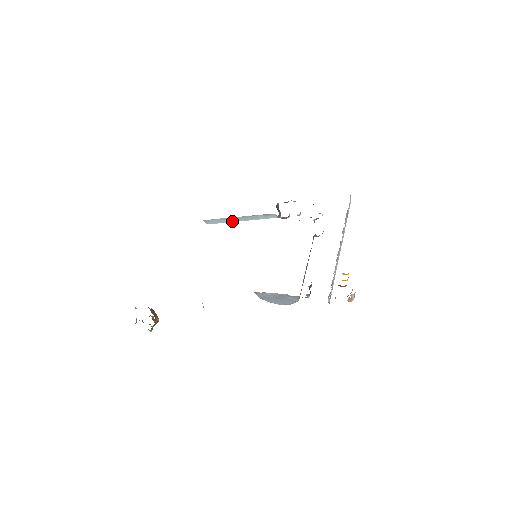
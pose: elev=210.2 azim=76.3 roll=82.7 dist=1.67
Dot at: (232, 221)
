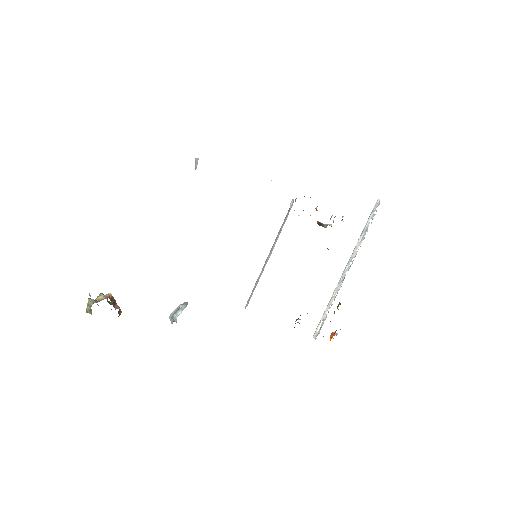
Dot at: occluded
